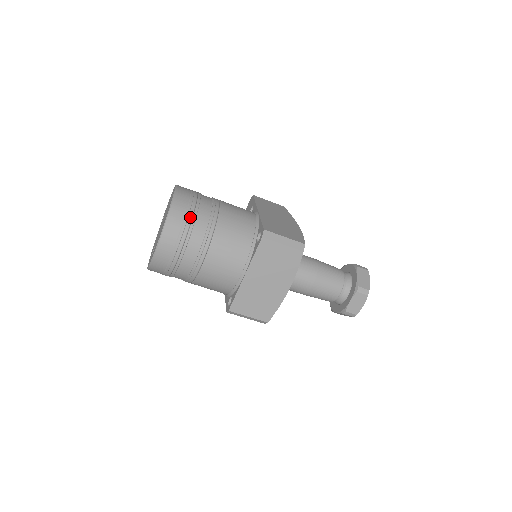
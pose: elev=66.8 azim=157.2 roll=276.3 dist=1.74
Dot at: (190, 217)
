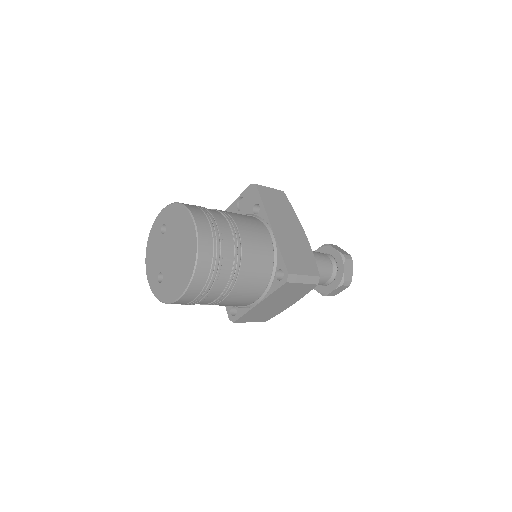
Dot at: (216, 268)
